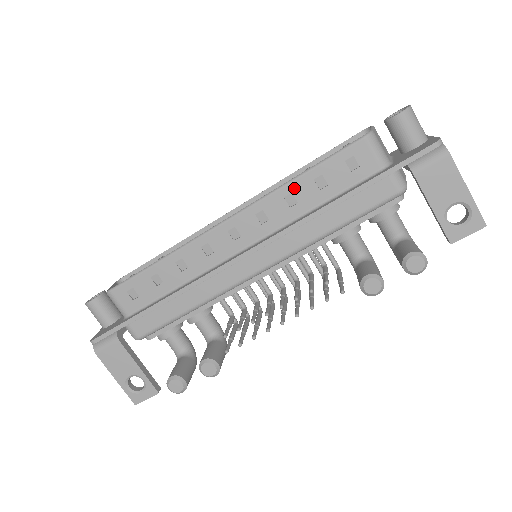
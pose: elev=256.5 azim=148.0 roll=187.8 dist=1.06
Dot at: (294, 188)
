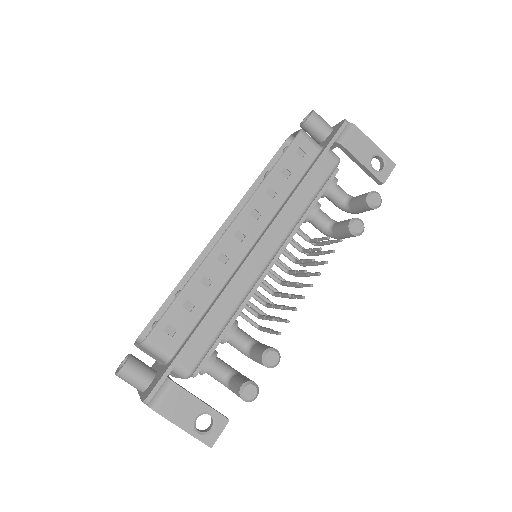
Dot at: (270, 183)
